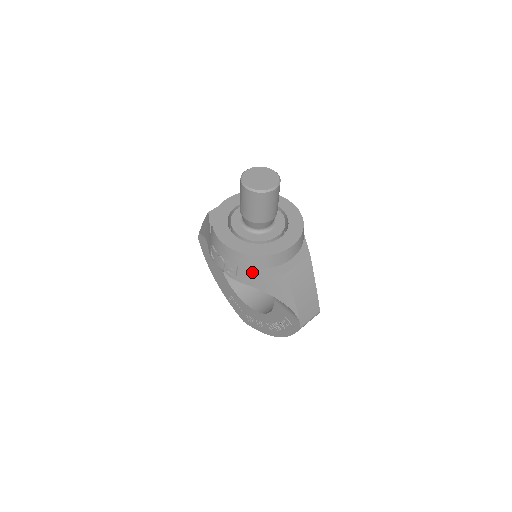
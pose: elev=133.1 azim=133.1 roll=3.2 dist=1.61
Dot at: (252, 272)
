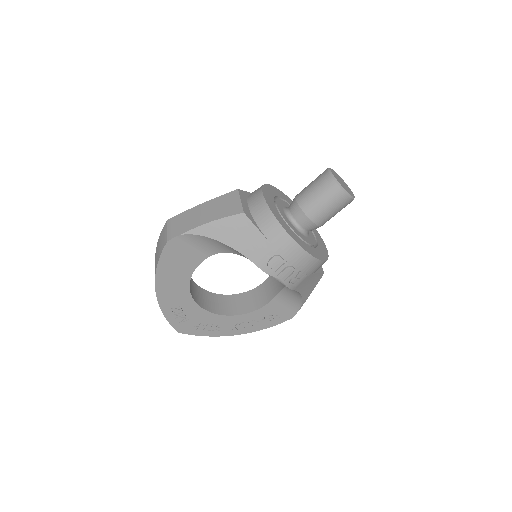
Dot at: (310, 277)
